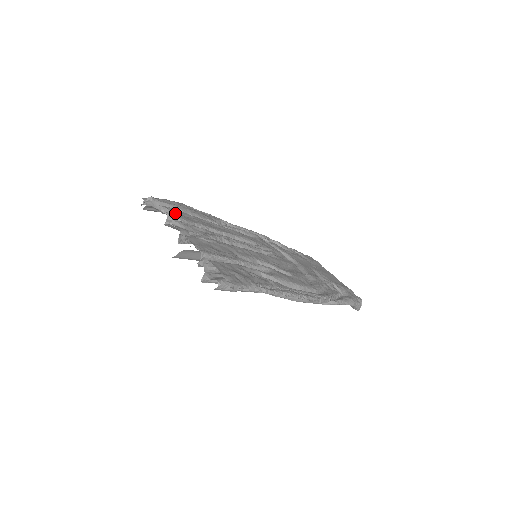
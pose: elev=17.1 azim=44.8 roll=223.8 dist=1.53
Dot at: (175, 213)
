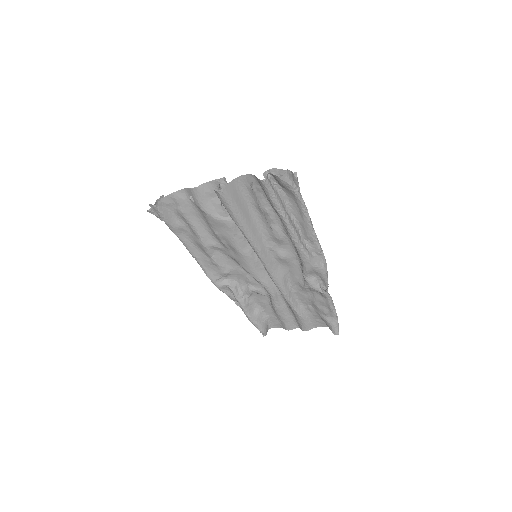
Dot at: (191, 203)
